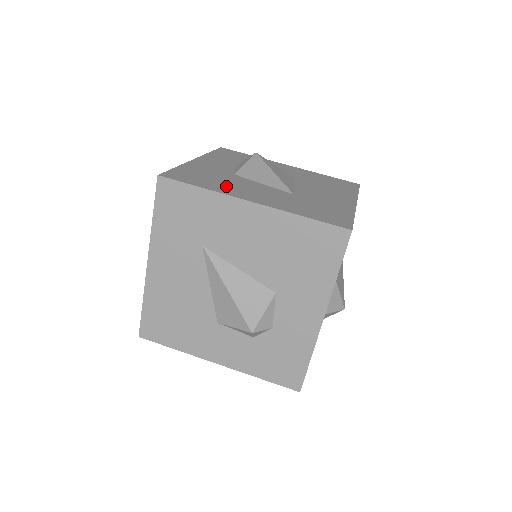
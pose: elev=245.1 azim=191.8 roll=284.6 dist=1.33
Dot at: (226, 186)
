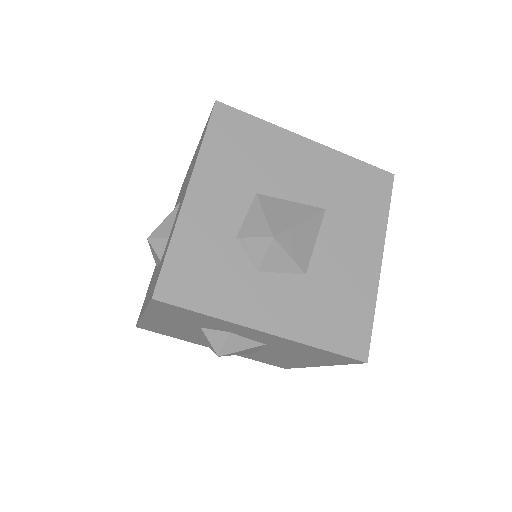
Dot at: occluded
